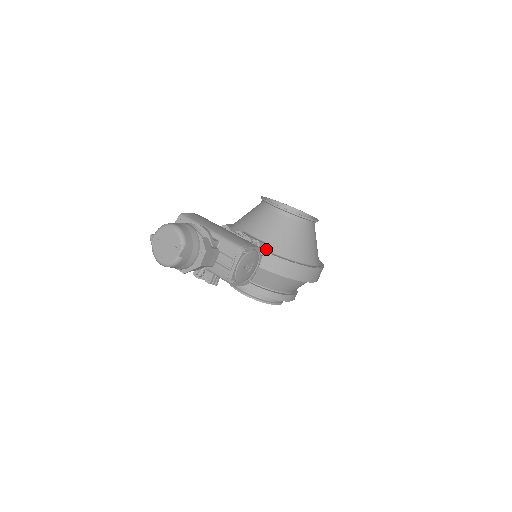
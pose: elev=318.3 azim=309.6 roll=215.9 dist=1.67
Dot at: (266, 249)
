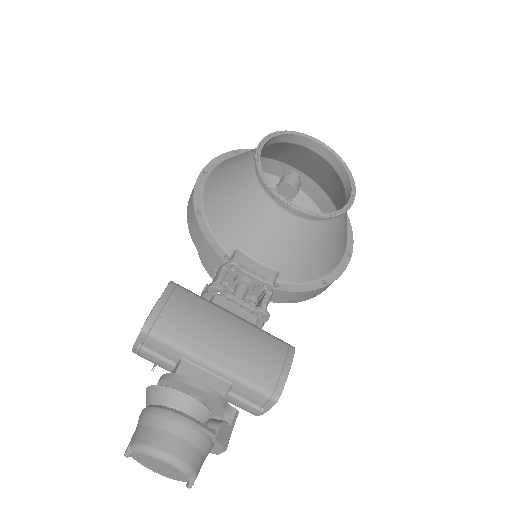
Dot at: (281, 280)
